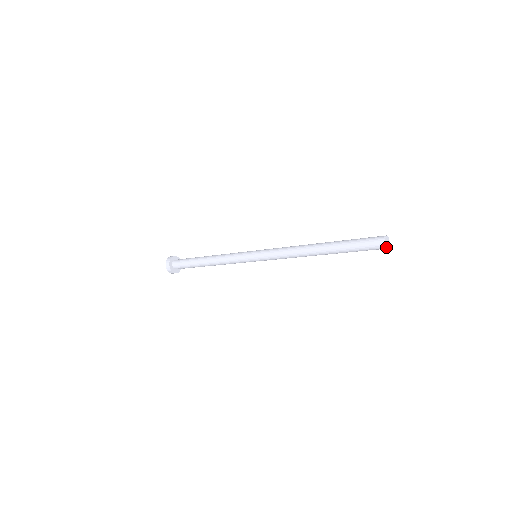
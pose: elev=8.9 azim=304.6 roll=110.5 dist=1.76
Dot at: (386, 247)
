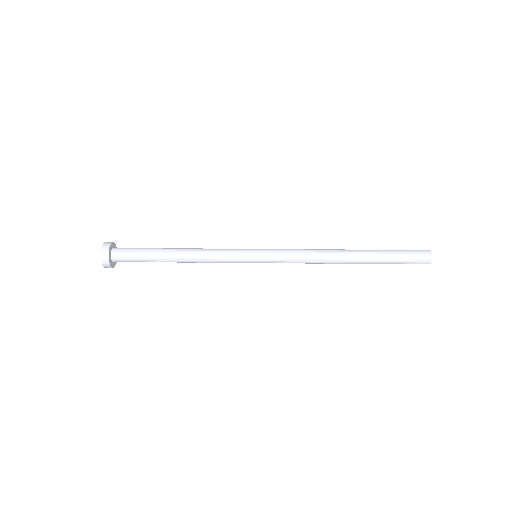
Dot at: occluded
